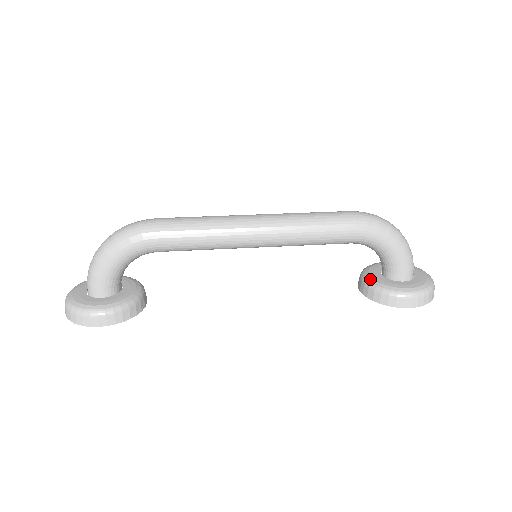
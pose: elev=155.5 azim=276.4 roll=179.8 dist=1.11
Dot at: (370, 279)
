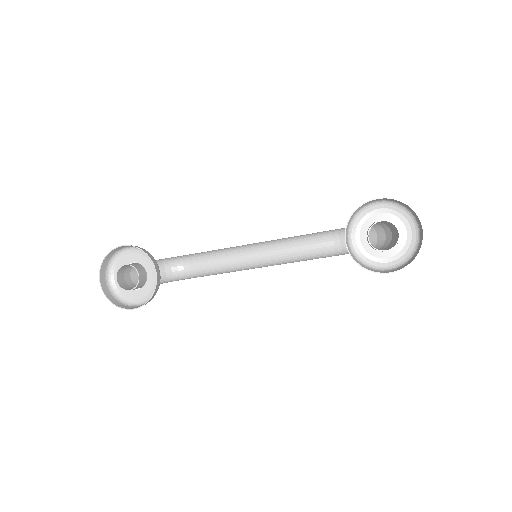
Dot at: (352, 235)
